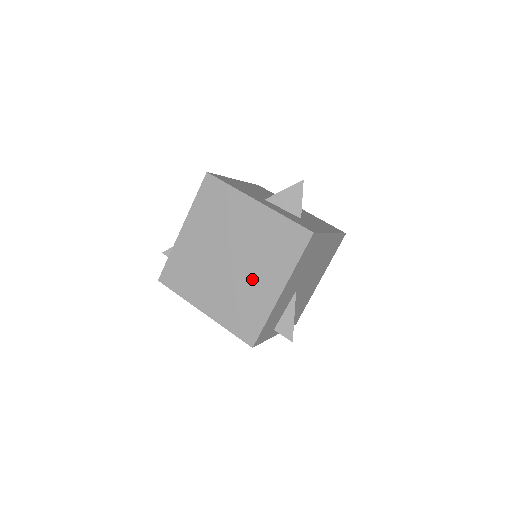
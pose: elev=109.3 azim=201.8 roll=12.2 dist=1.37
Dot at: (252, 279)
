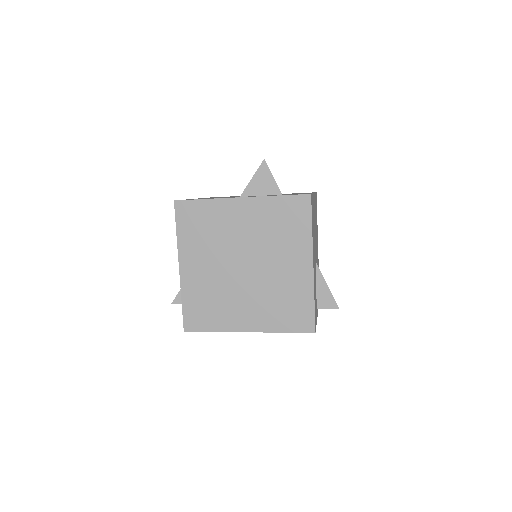
Dot at: (278, 271)
